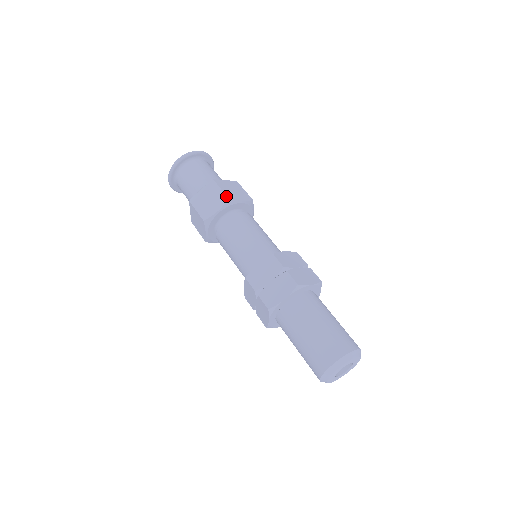
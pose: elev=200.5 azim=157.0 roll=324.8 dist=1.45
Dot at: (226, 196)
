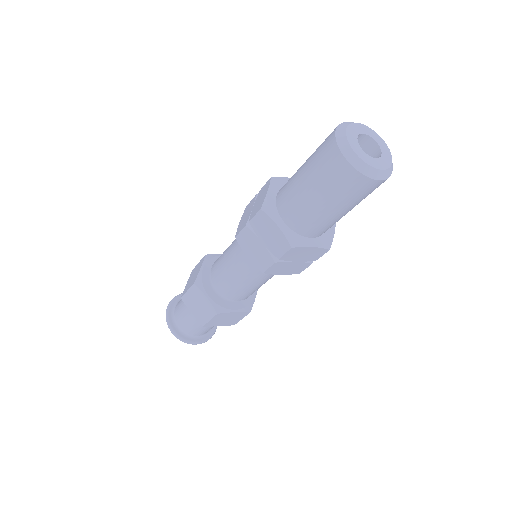
Dot at: (203, 257)
